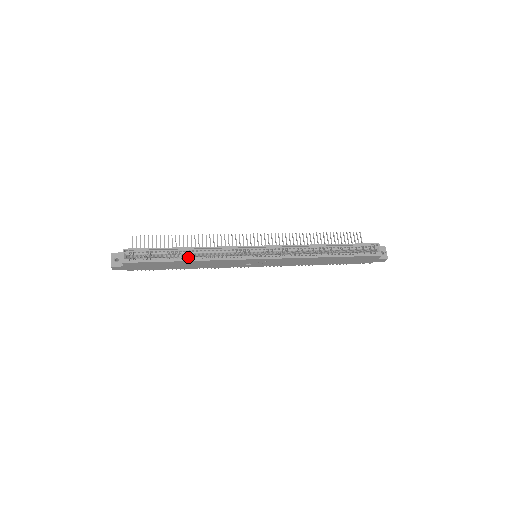
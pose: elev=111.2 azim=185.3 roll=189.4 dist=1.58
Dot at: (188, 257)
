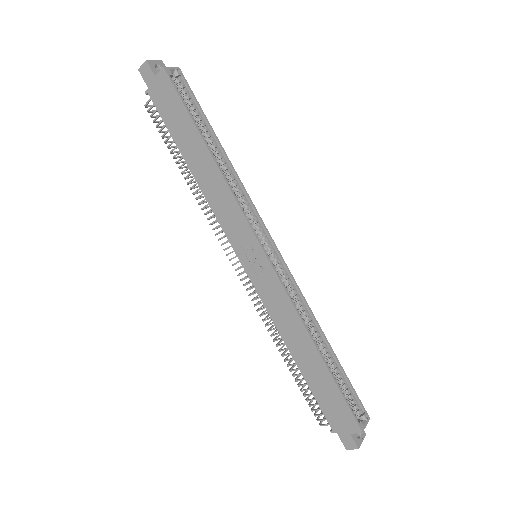
Dot at: (214, 155)
